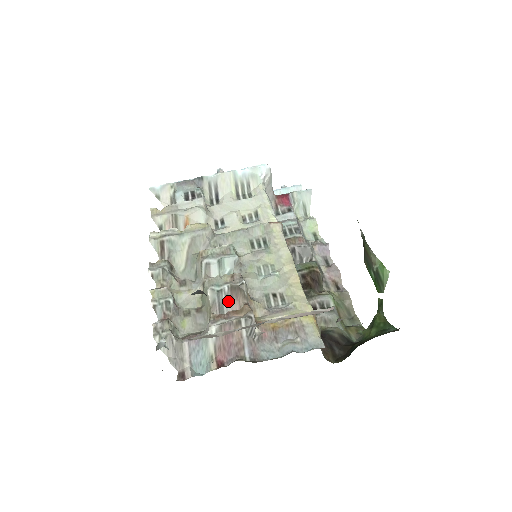
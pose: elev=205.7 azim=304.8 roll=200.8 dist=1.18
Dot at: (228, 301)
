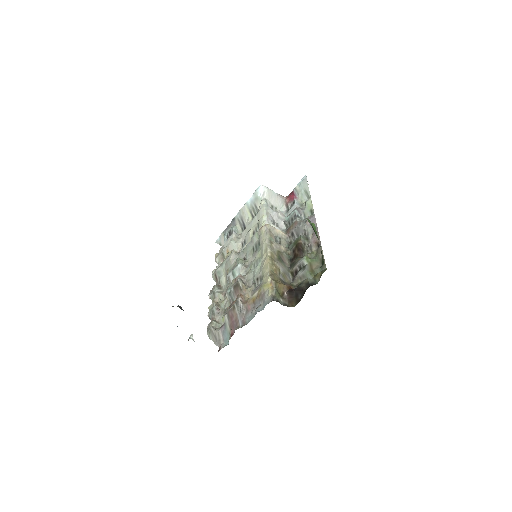
Dot at: (235, 296)
